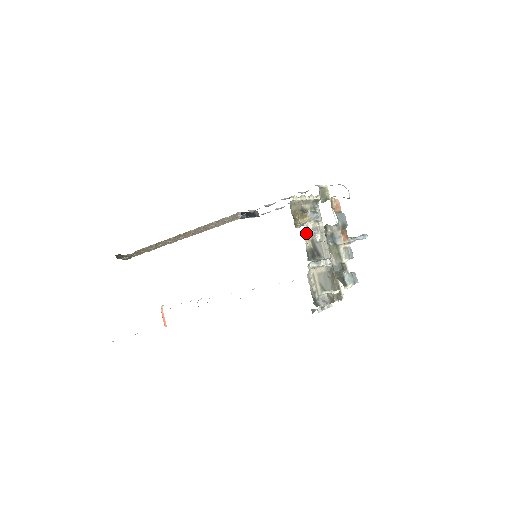
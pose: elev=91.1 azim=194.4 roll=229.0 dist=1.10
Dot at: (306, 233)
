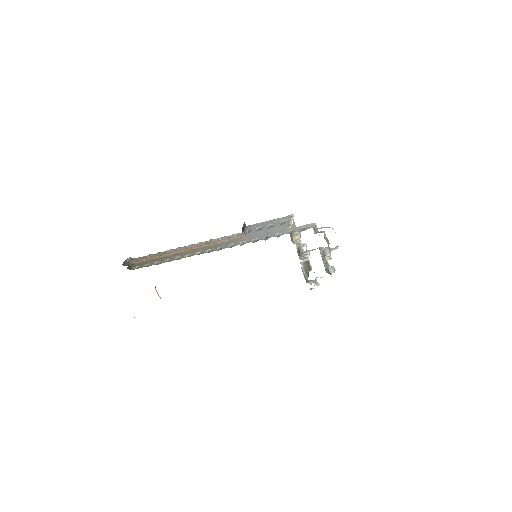
Dot at: (297, 244)
